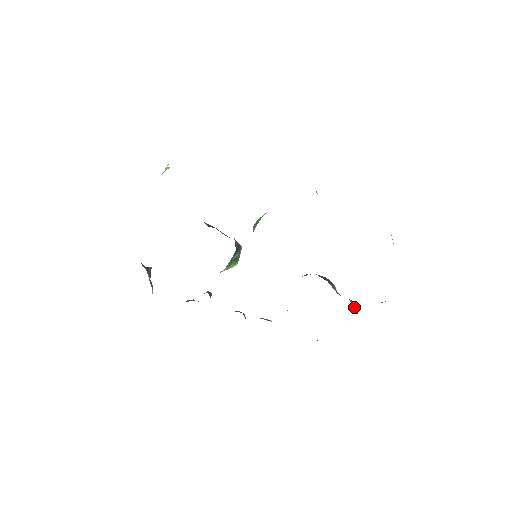
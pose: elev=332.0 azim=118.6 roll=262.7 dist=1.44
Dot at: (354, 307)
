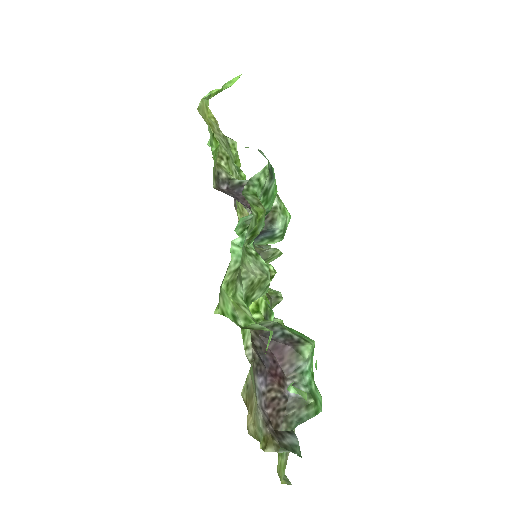
Dot at: (289, 412)
